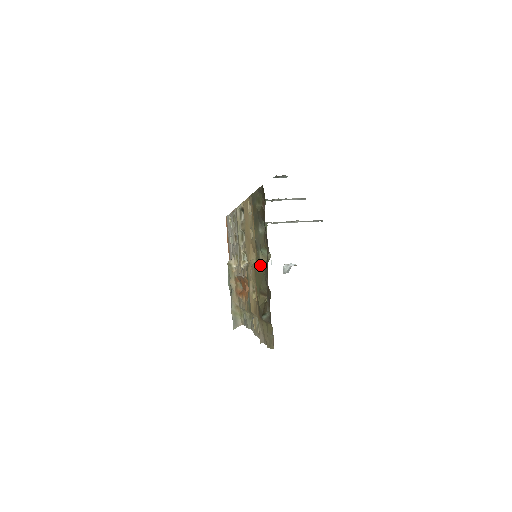
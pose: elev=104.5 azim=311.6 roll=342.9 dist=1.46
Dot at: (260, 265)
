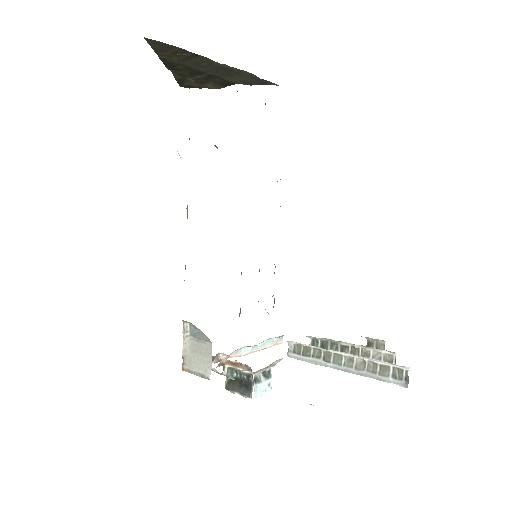
Dot at: occluded
